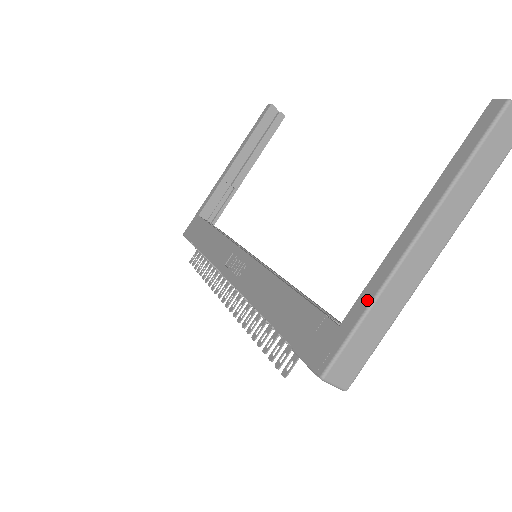
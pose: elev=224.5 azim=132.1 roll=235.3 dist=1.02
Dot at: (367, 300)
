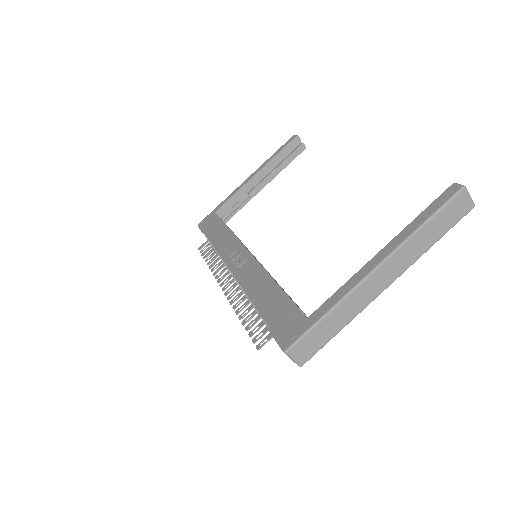
Dot at: (331, 304)
